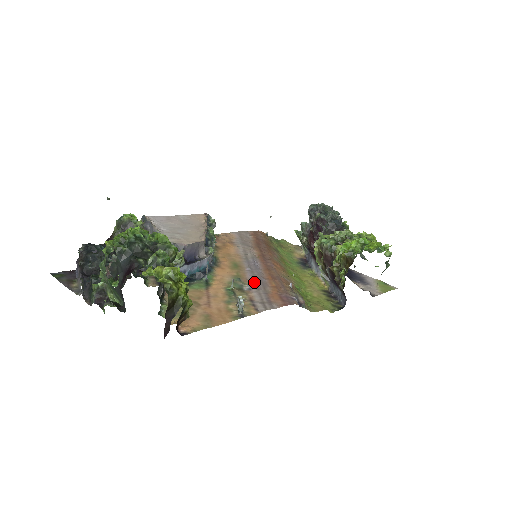
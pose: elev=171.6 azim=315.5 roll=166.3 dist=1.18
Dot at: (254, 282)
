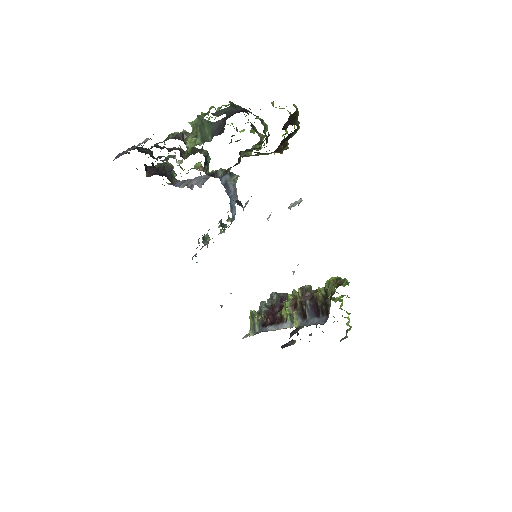
Dot at: occluded
